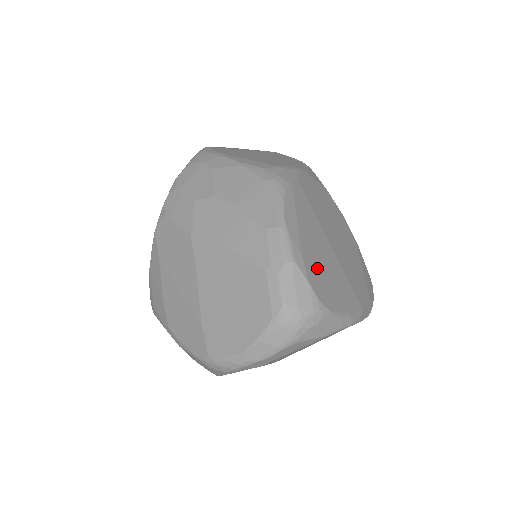
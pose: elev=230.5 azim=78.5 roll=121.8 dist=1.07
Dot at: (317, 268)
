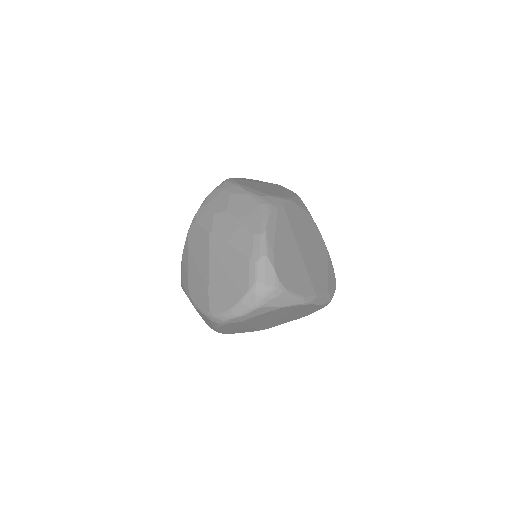
Dot at: (284, 263)
